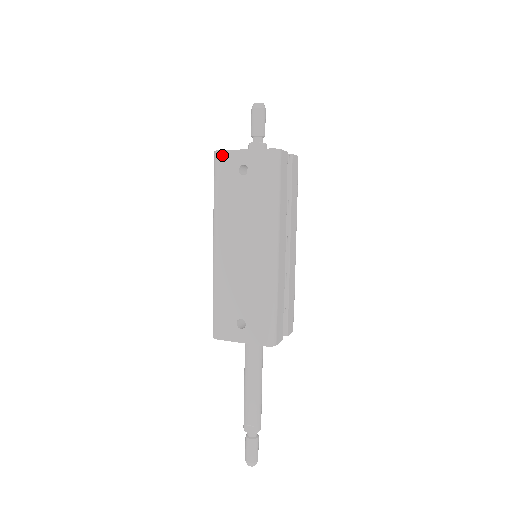
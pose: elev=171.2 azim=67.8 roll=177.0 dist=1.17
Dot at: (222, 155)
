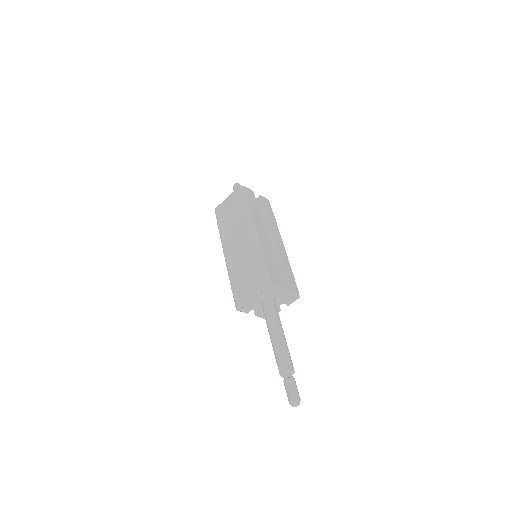
Dot at: (218, 209)
